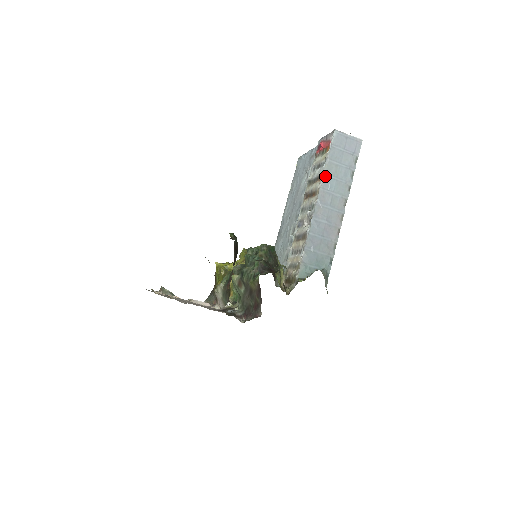
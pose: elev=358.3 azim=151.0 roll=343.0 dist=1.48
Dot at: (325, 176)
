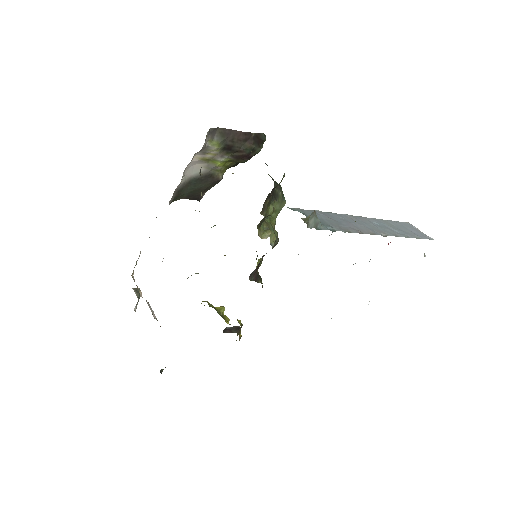
Dot at: (376, 219)
